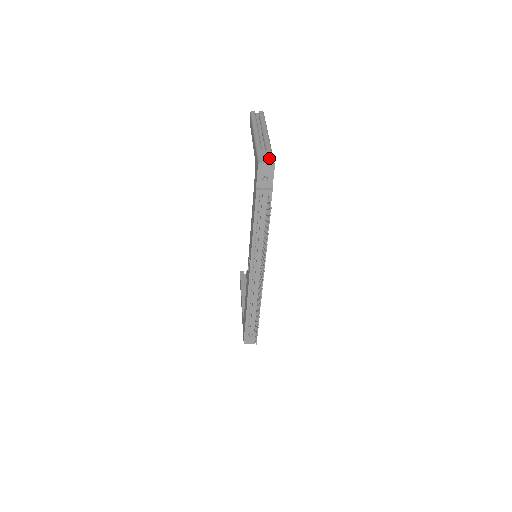
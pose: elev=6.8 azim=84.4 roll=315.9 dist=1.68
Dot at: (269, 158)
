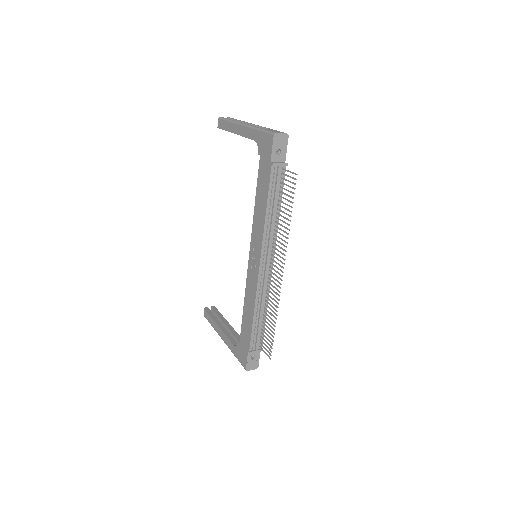
Dot at: (279, 131)
